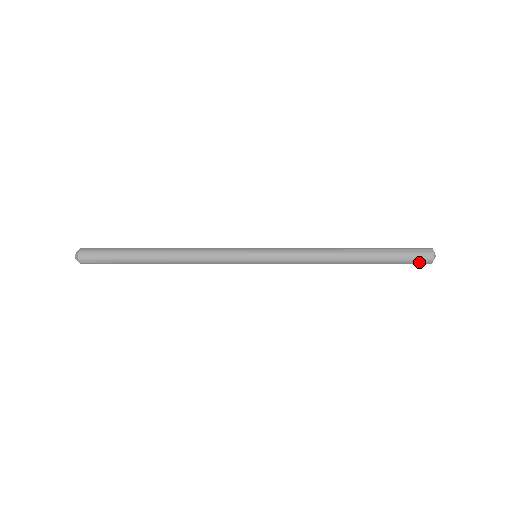
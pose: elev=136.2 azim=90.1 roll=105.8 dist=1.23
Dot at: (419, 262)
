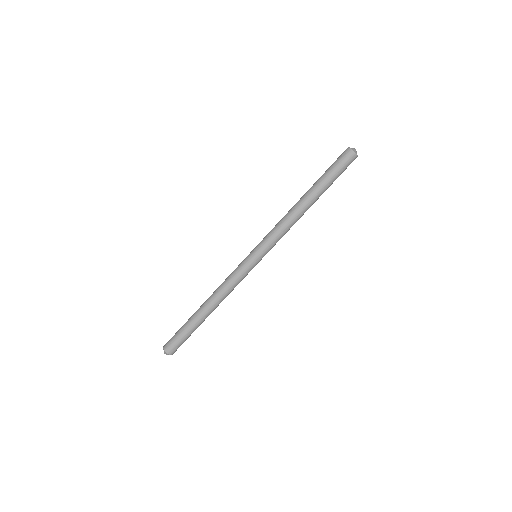
Dot at: occluded
